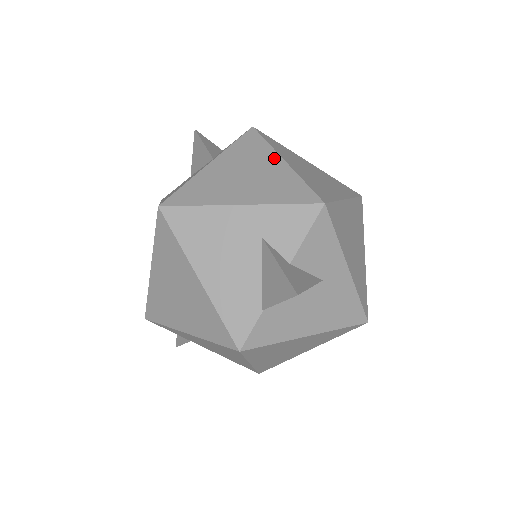
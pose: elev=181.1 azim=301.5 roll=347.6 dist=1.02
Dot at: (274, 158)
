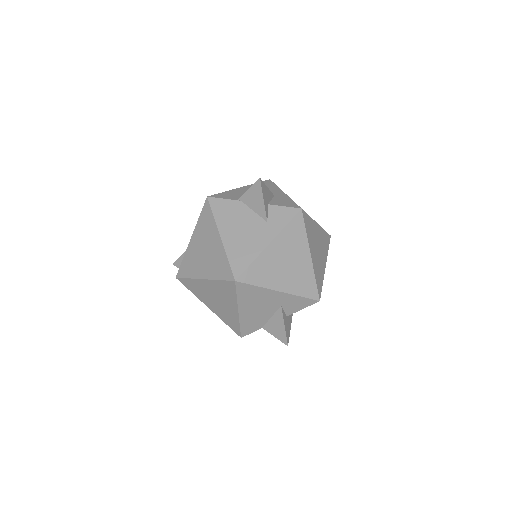
Dot at: (306, 252)
